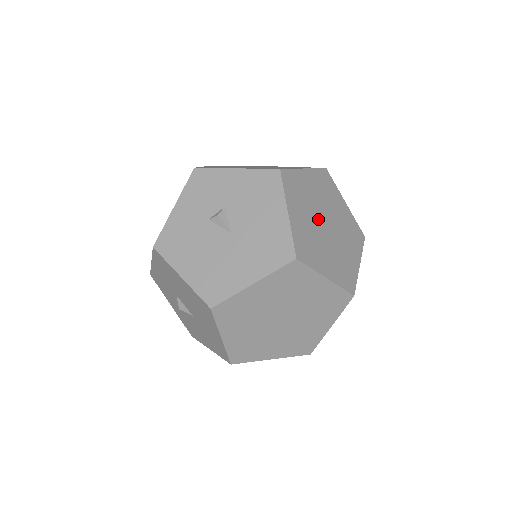
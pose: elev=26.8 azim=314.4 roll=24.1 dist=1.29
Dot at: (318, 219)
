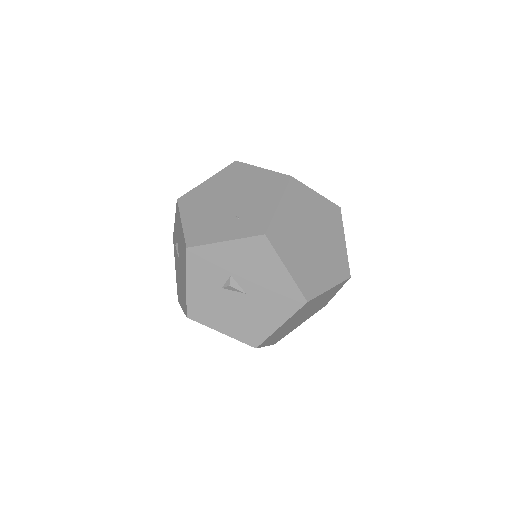
Dot at: (306, 243)
